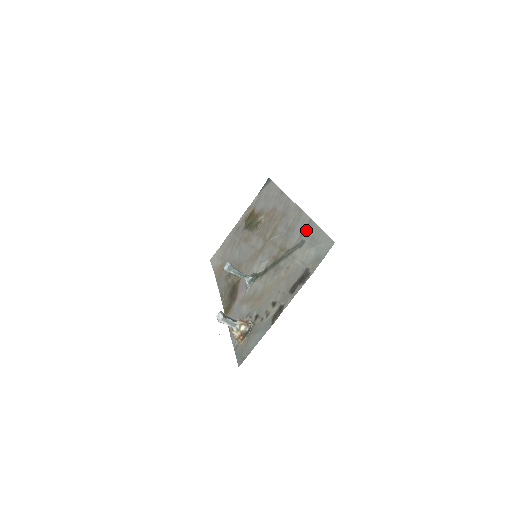
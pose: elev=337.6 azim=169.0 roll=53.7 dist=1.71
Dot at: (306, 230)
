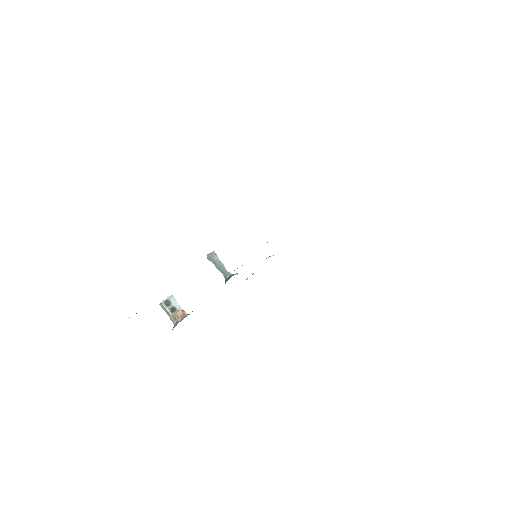
Dot at: occluded
